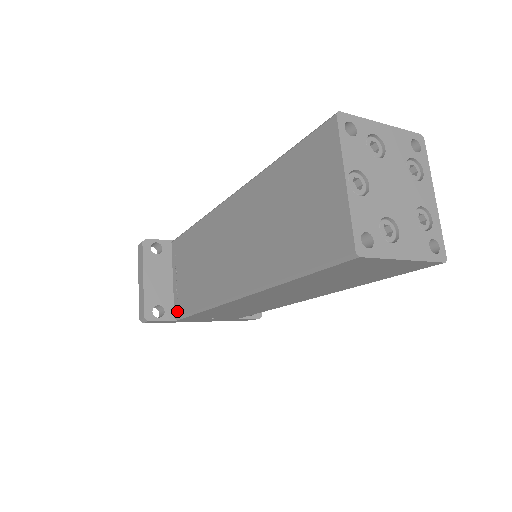
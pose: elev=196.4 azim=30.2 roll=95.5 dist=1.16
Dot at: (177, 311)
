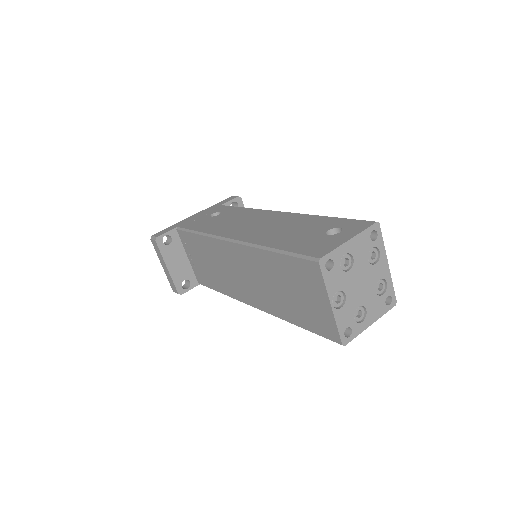
Dot at: (200, 281)
